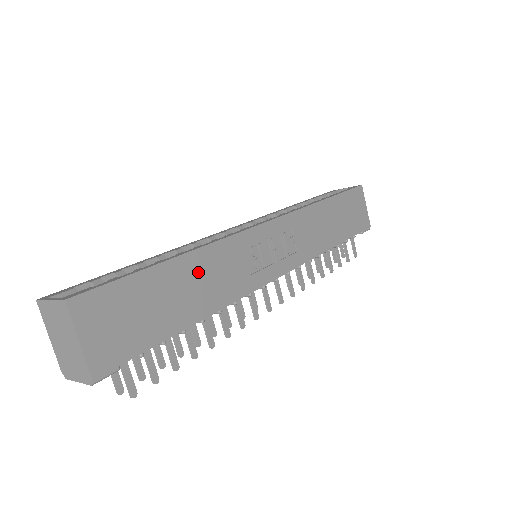
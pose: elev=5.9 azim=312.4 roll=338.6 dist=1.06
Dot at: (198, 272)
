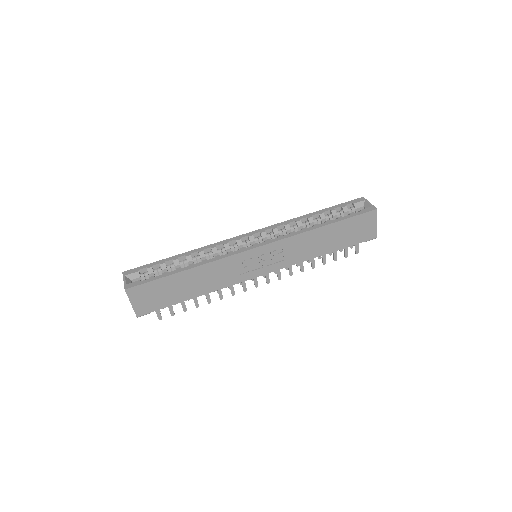
Dot at: (200, 276)
